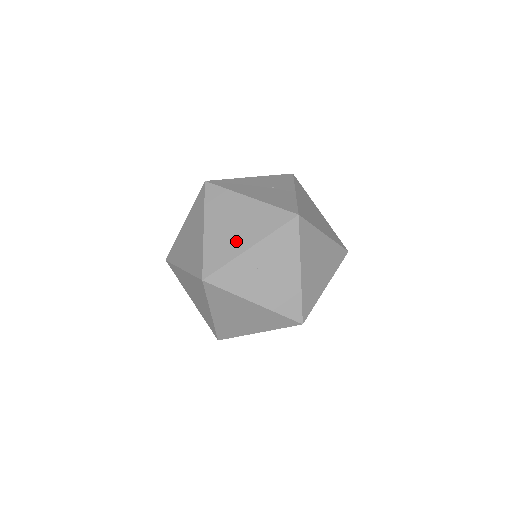
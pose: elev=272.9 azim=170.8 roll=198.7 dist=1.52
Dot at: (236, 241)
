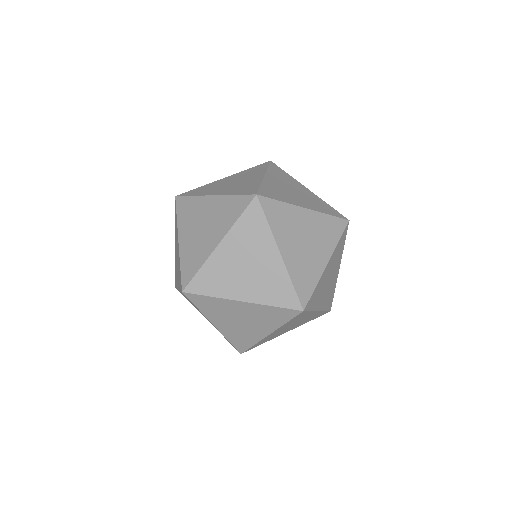
Dot at: (249, 181)
